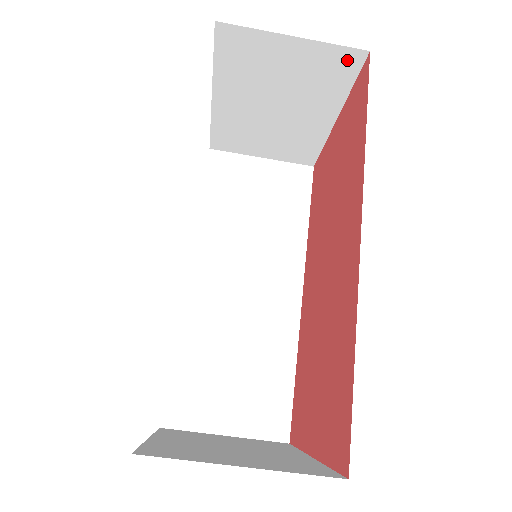
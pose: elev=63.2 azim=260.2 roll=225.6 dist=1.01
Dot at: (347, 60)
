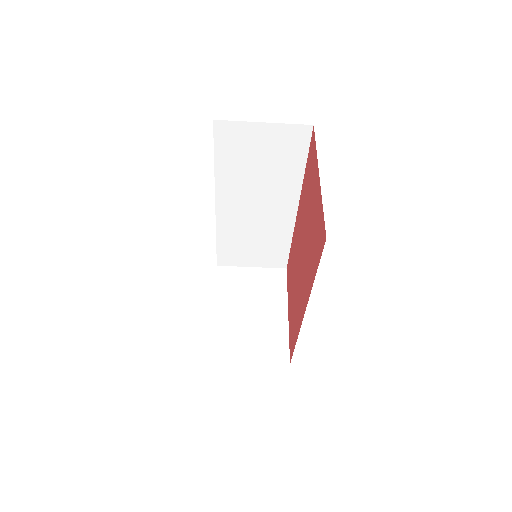
Dot at: occluded
